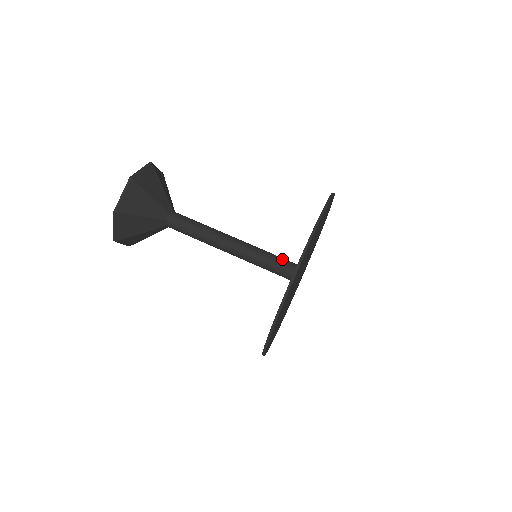
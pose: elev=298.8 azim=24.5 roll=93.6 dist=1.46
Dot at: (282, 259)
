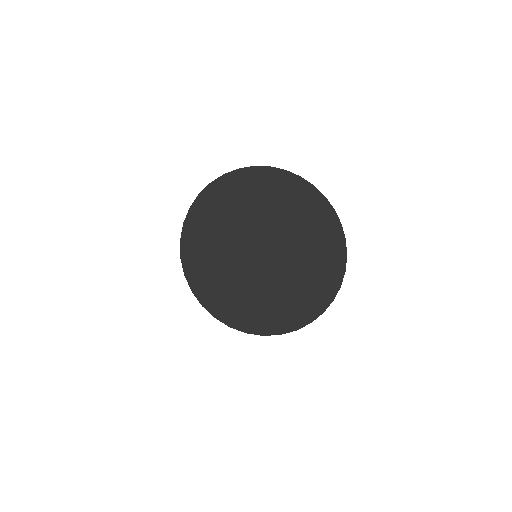
Dot at: occluded
